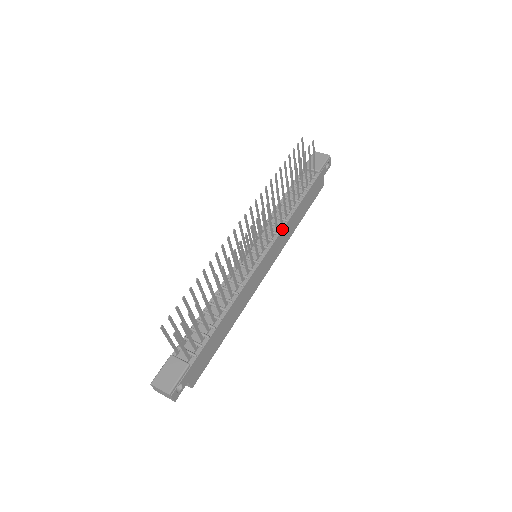
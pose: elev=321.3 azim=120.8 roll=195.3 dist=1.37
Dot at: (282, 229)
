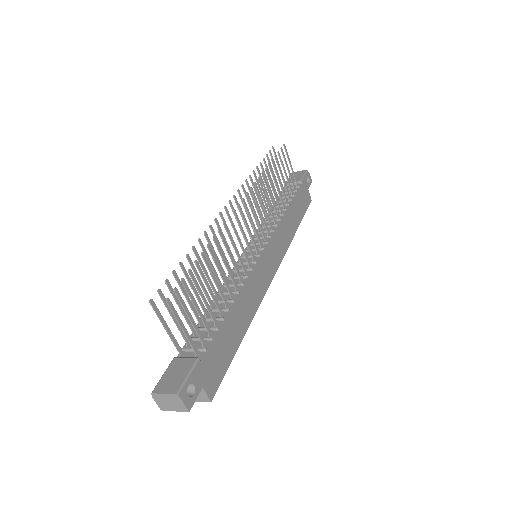
Dot at: (277, 226)
